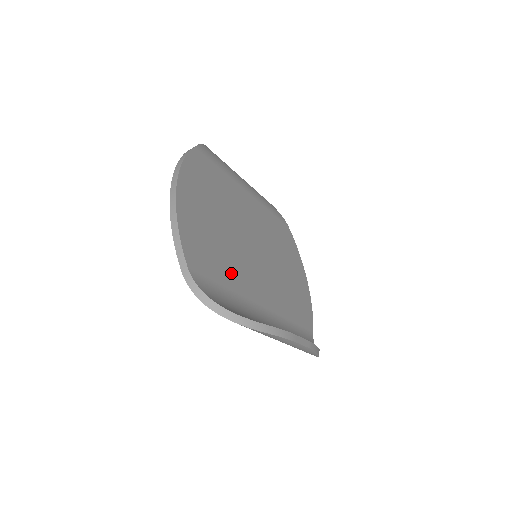
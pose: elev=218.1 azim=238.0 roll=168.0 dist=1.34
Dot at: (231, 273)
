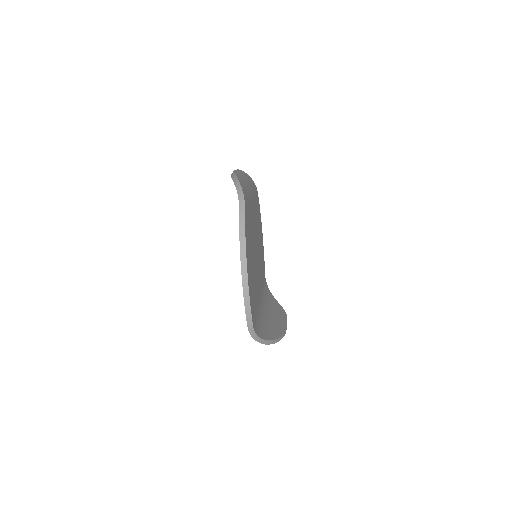
Dot at: (256, 295)
